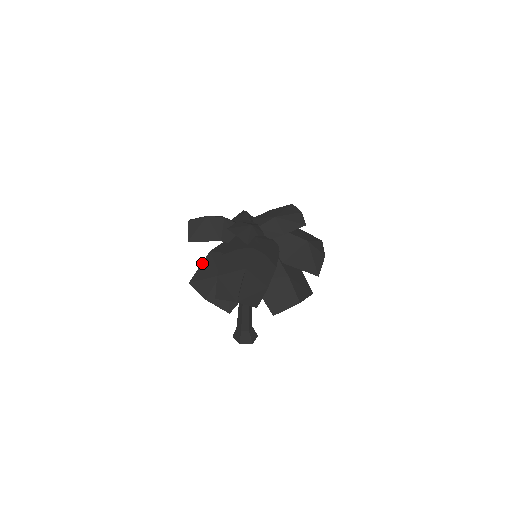
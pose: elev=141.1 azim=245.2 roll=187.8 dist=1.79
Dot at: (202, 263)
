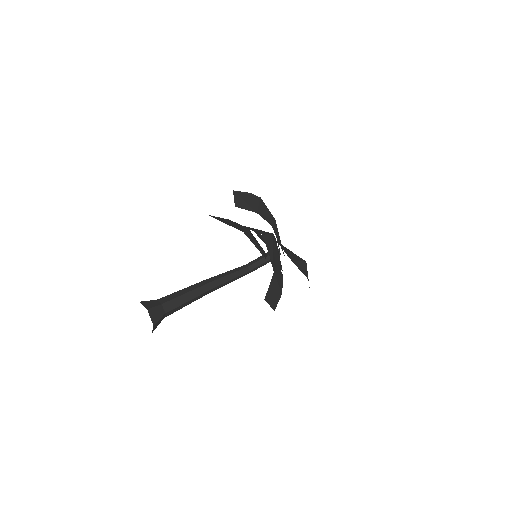
Dot at: occluded
